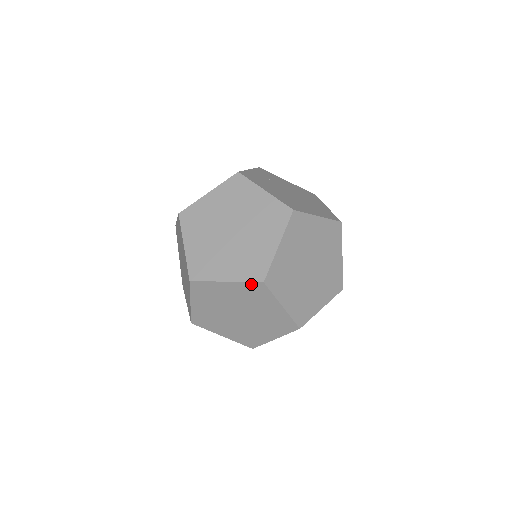
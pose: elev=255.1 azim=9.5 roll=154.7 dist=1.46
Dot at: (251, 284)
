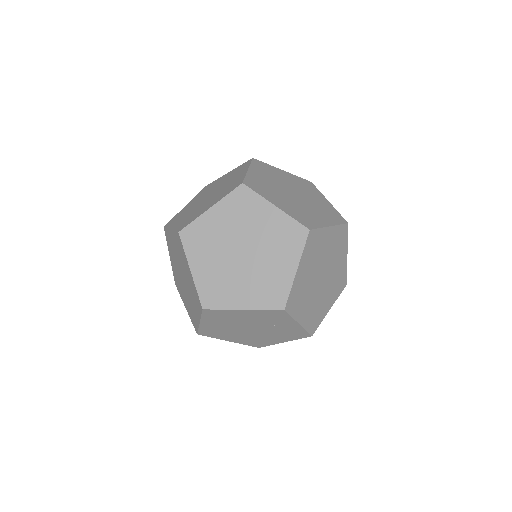
Dot at: (233, 194)
